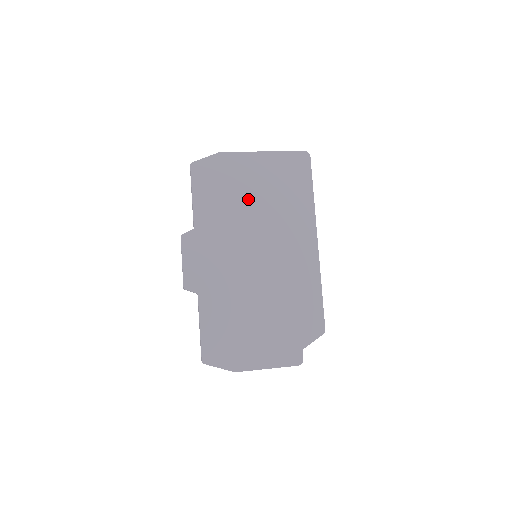
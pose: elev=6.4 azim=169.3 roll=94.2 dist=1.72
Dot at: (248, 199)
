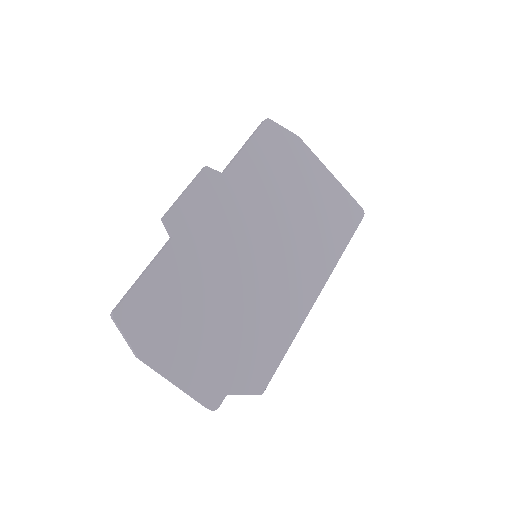
Dot at: (290, 198)
